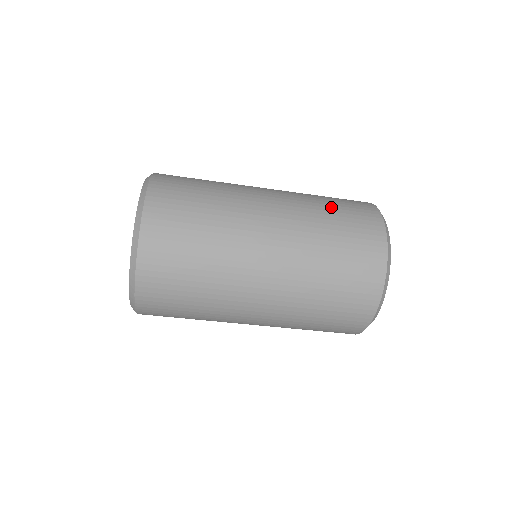
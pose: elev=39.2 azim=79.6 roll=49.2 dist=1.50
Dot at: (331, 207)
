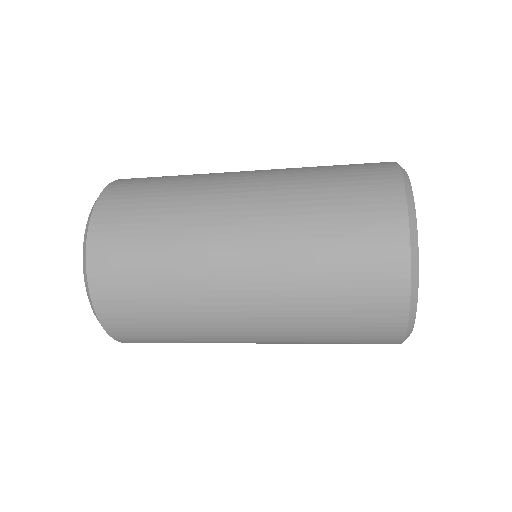
Dot at: (327, 204)
